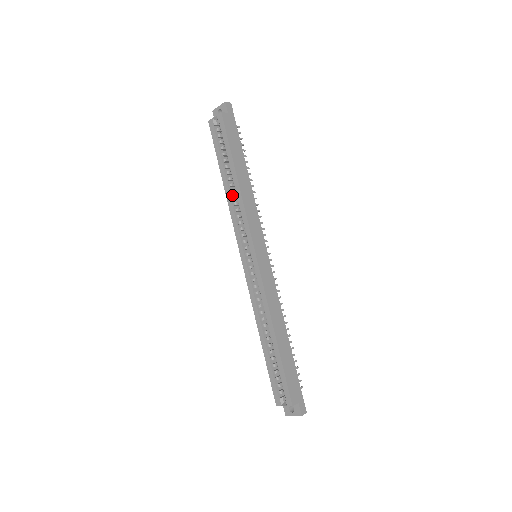
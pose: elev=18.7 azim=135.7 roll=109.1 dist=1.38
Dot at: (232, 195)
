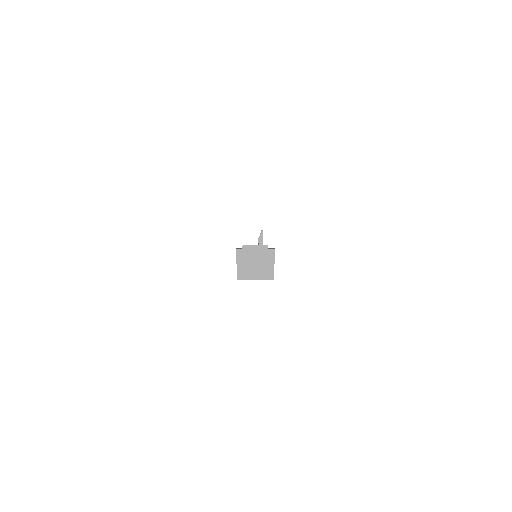
Dot at: occluded
